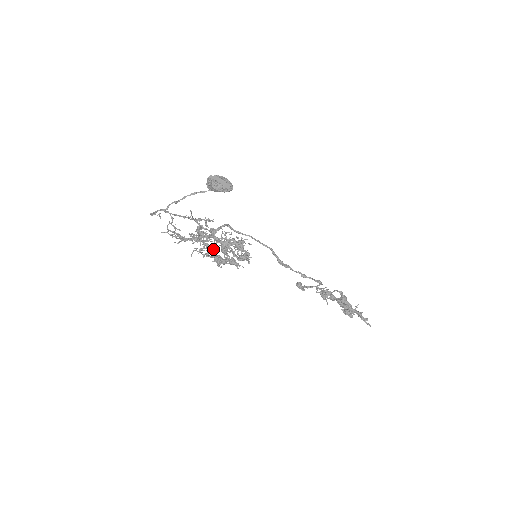
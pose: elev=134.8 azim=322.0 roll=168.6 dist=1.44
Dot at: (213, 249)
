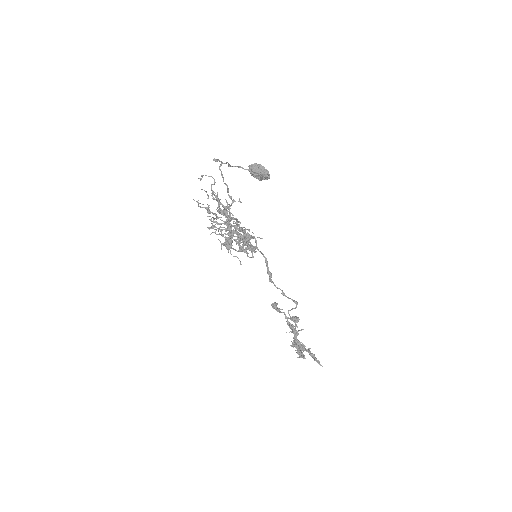
Dot at: (234, 226)
